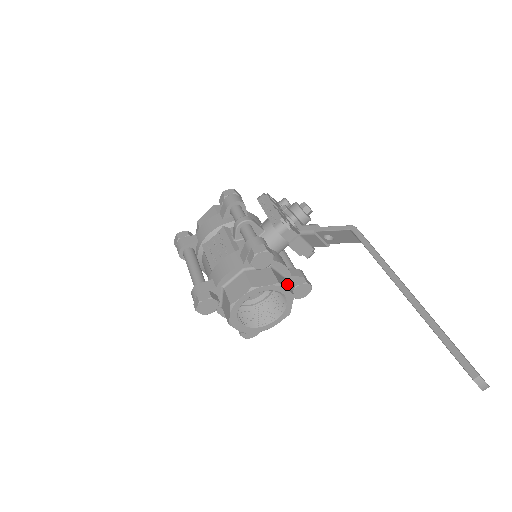
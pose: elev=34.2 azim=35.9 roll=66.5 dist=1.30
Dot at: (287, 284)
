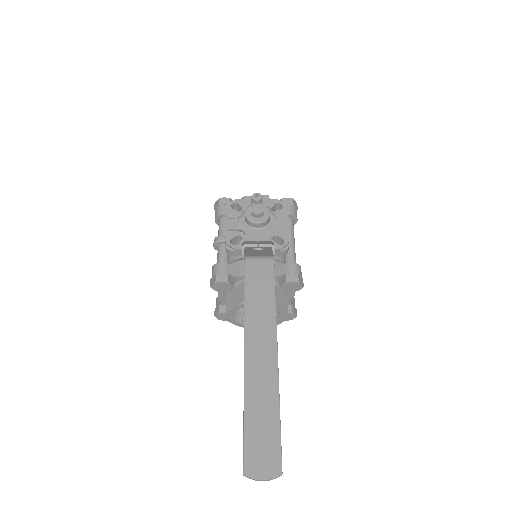
Dot at: occluded
